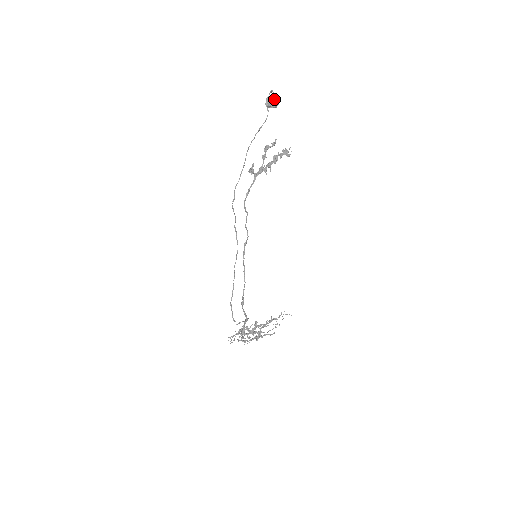
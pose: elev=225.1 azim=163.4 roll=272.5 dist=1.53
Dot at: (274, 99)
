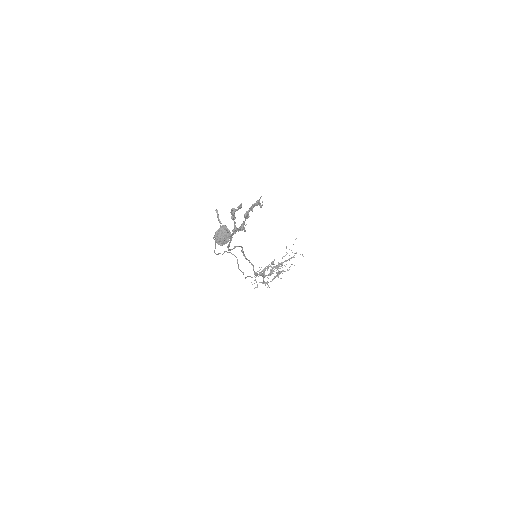
Dot at: (224, 240)
